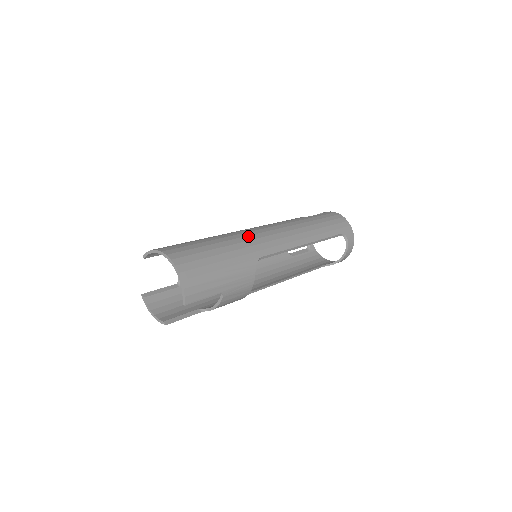
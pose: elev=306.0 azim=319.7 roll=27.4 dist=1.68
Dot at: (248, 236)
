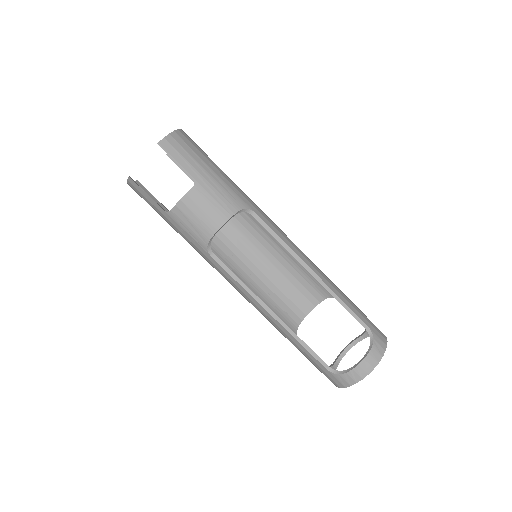
Dot at: occluded
